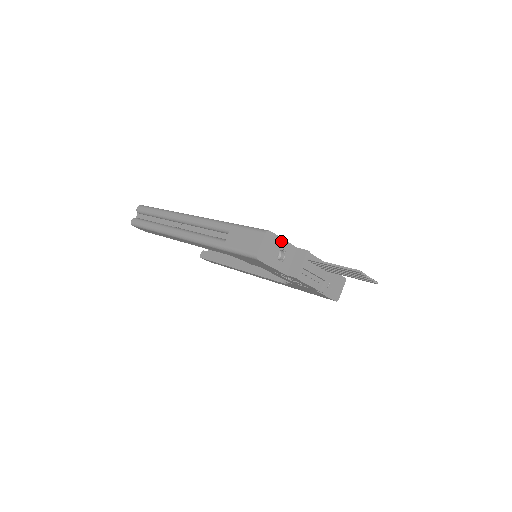
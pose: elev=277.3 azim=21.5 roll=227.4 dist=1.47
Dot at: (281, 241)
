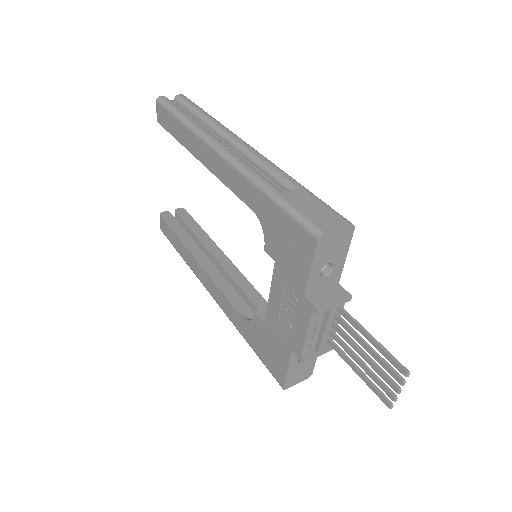
Dot at: (344, 255)
